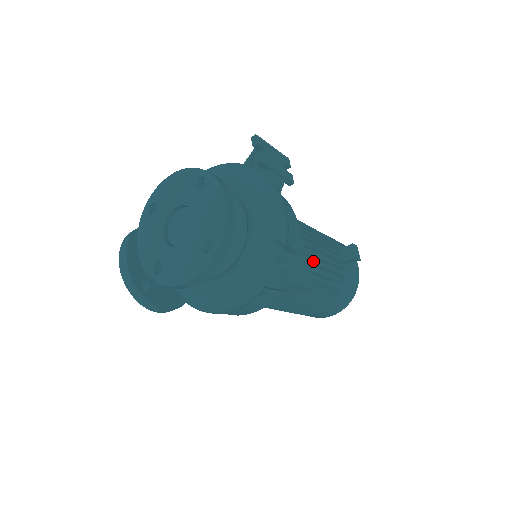
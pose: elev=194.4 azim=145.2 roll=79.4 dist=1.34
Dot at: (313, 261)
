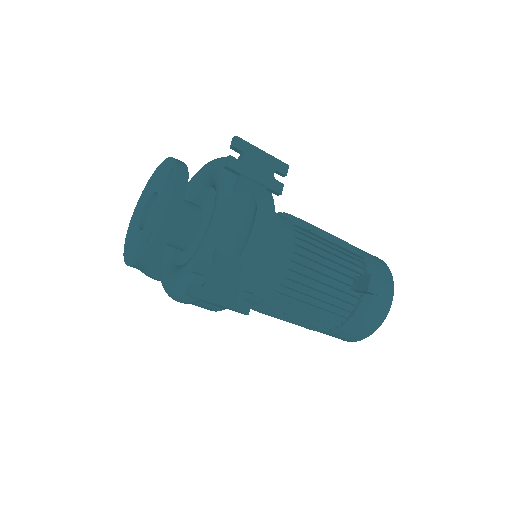
Dot at: (306, 280)
